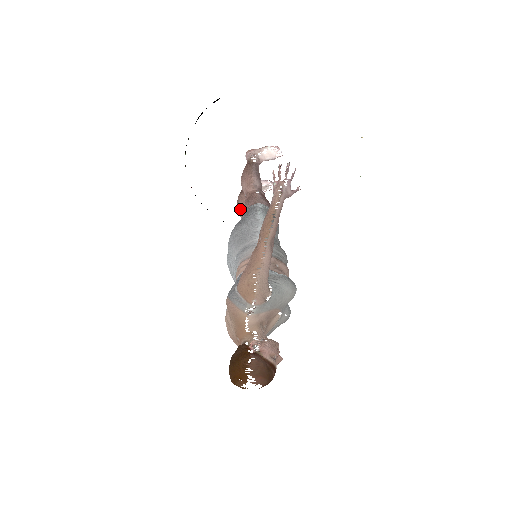
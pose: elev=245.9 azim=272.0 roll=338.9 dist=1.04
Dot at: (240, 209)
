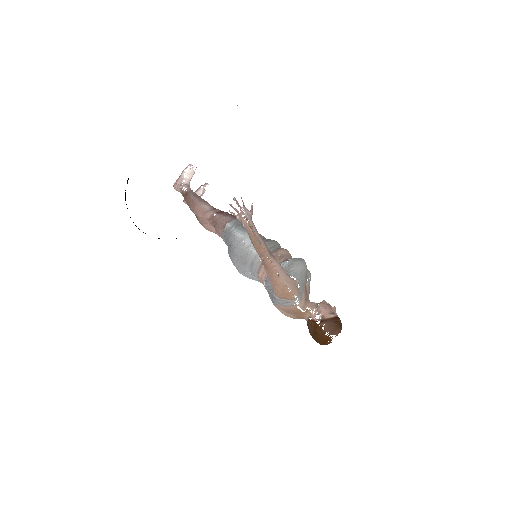
Dot at: (209, 229)
